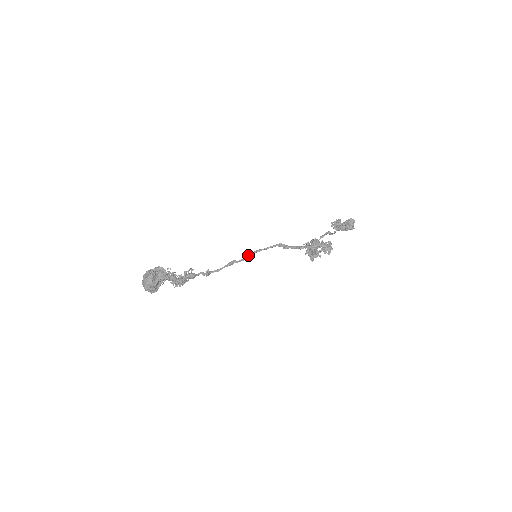
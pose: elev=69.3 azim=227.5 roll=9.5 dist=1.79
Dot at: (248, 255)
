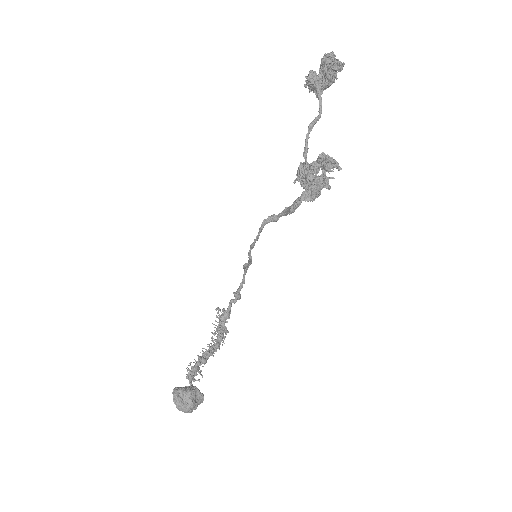
Dot at: (248, 257)
